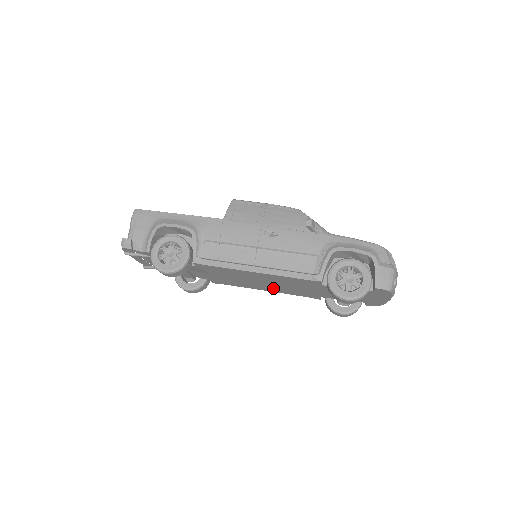
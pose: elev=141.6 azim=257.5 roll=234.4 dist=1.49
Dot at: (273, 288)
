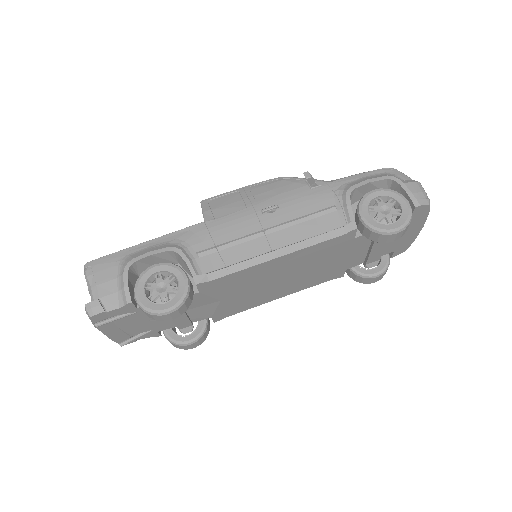
Dot at: (291, 285)
